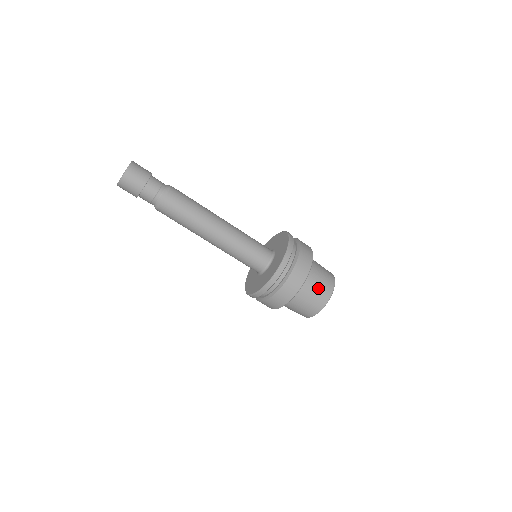
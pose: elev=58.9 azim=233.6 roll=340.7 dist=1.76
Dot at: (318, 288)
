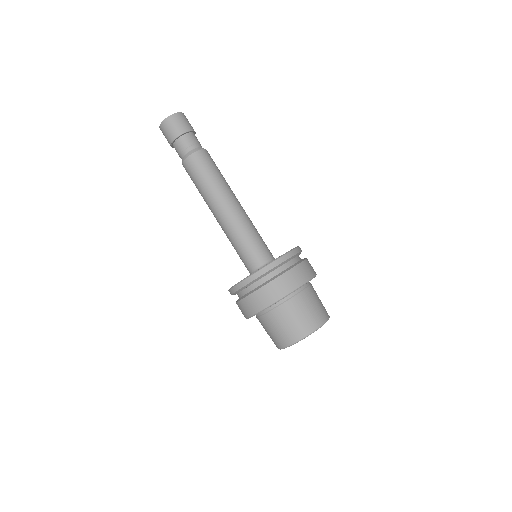
Dot at: (316, 304)
